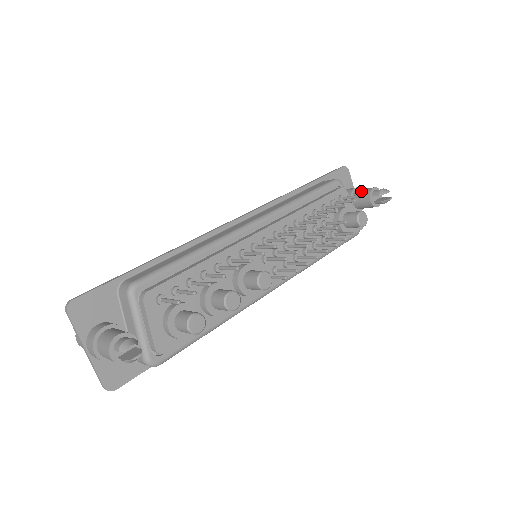
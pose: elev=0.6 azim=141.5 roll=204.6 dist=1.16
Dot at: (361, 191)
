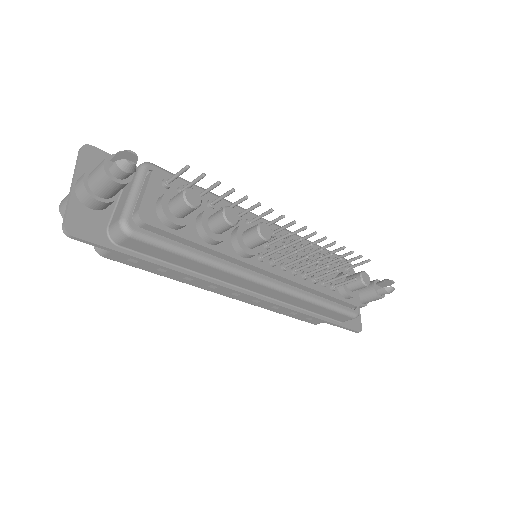
Dot at: occluded
